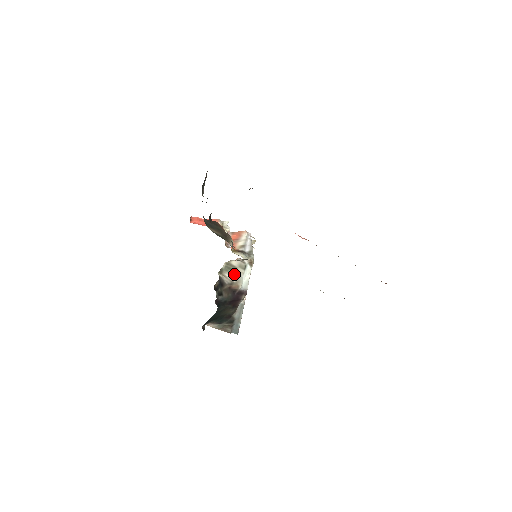
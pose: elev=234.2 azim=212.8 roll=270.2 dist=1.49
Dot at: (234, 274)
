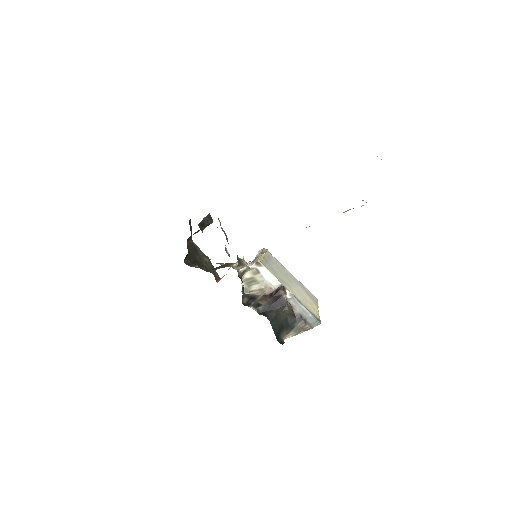
Dot at: (257, 283)
